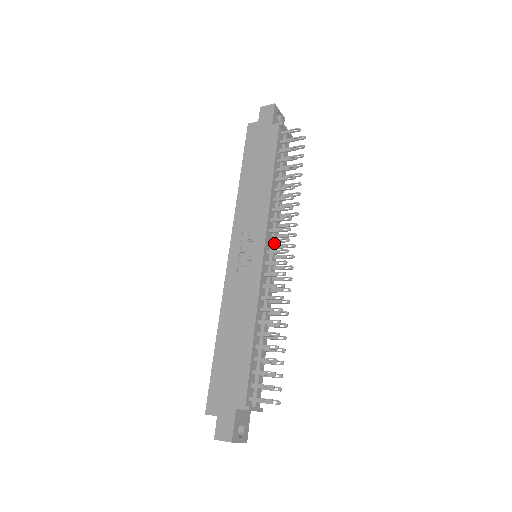
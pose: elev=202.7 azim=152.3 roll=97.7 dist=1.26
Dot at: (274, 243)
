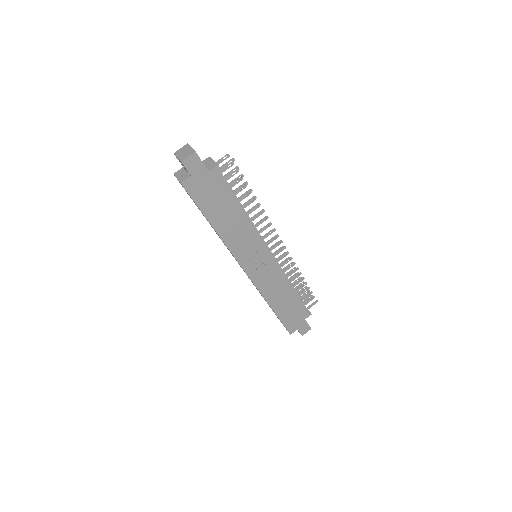
Dot at: (264, 241)
